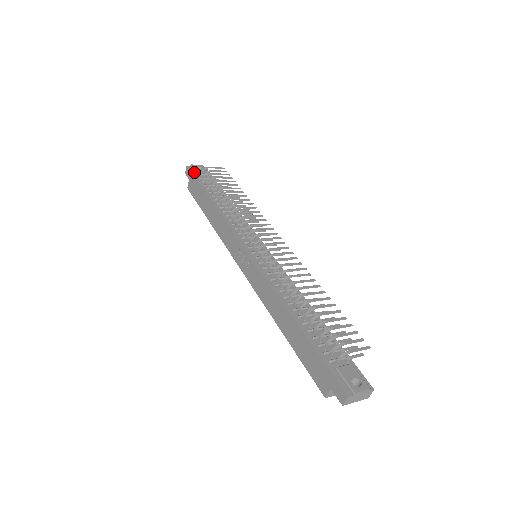
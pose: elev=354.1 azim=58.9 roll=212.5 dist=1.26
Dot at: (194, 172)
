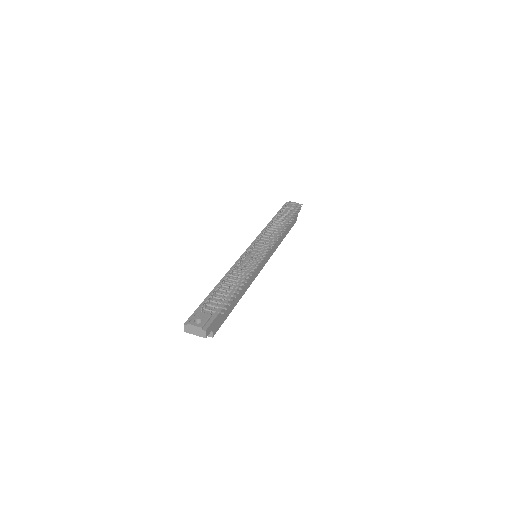
Dot at: occluded
